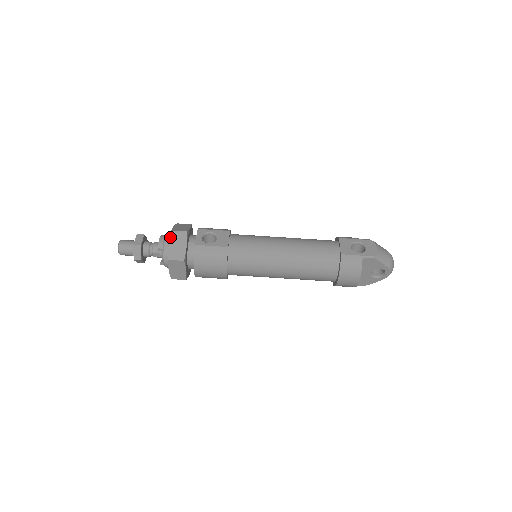
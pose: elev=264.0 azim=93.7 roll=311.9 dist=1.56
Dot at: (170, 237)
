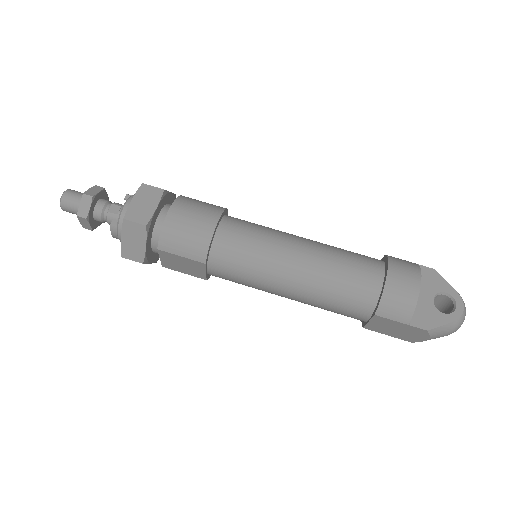
Dot at: occluded
